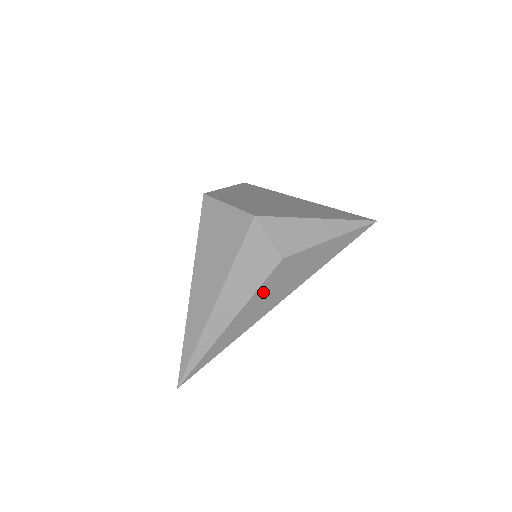
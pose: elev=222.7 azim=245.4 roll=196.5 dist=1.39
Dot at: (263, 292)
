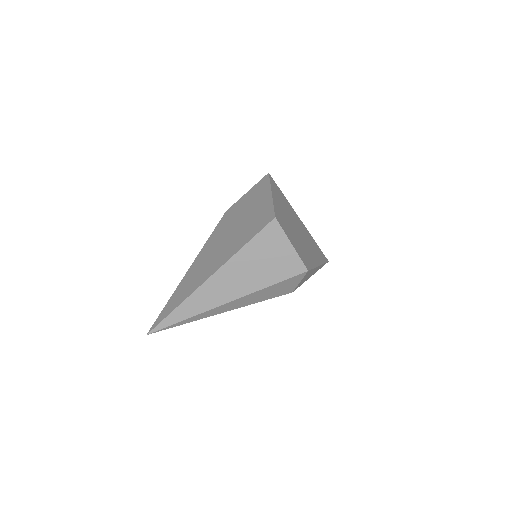
Dot at: occluded
